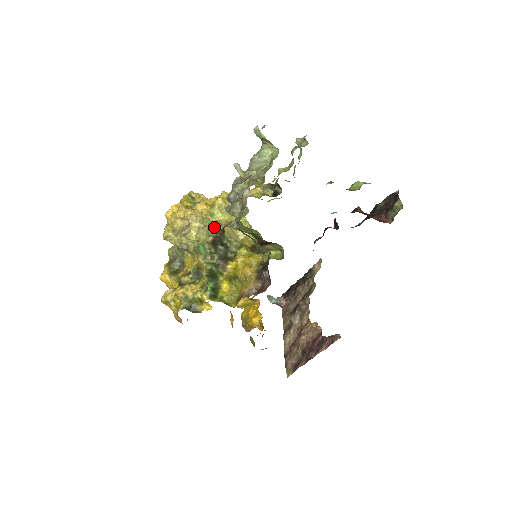
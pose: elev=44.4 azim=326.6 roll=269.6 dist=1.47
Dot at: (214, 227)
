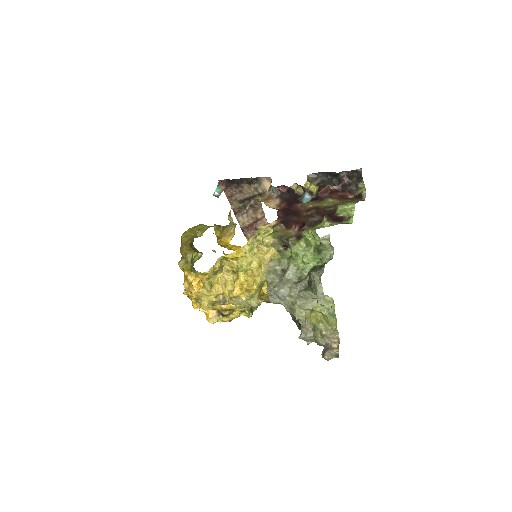
Dot at: (254, 301)
